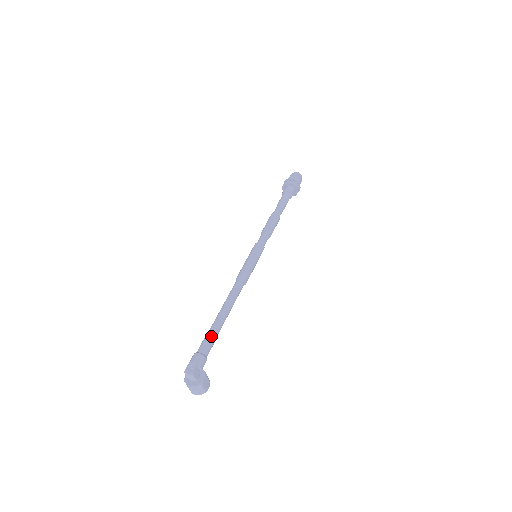
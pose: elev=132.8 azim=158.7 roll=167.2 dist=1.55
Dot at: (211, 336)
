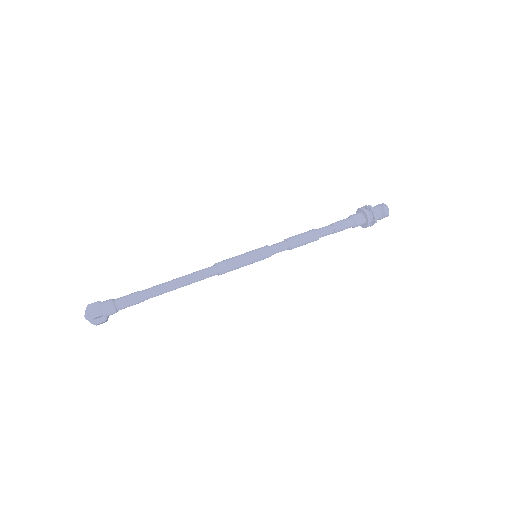
Dot at: (139, 299)
